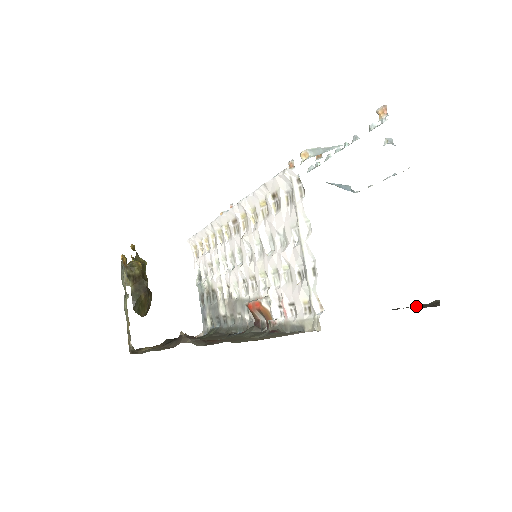
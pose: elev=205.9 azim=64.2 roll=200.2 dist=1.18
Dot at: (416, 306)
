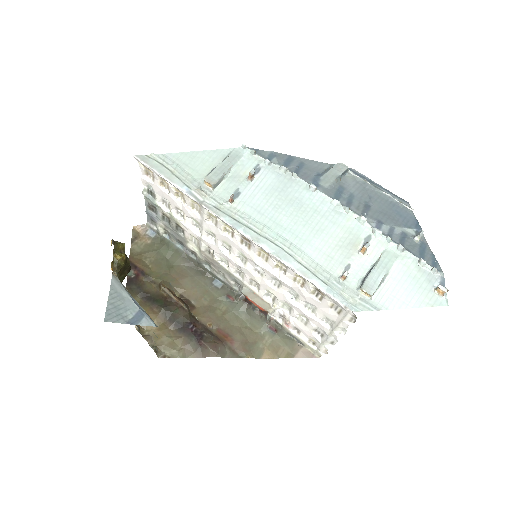
Dot at: occluded
